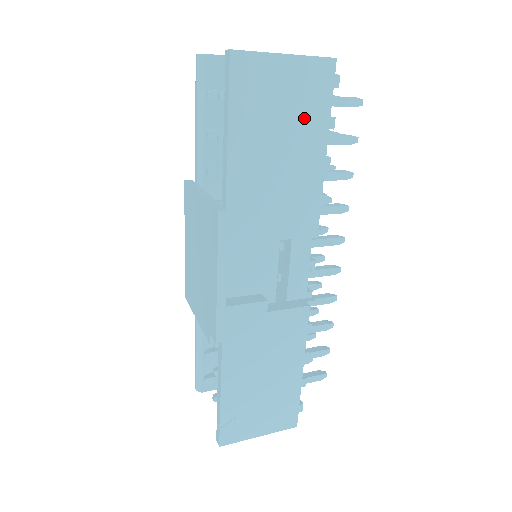
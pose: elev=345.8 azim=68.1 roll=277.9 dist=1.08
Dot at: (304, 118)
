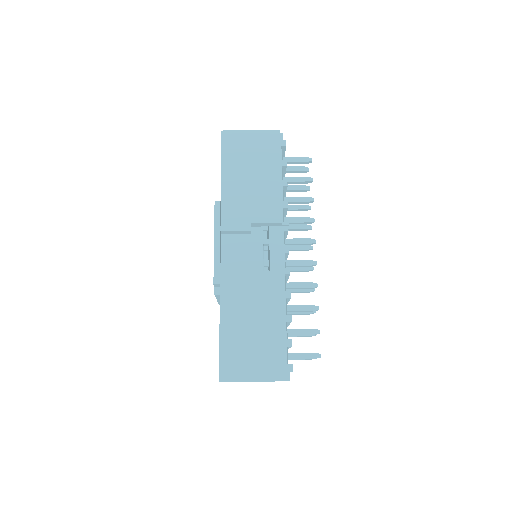
Dot at: (264, 158)
